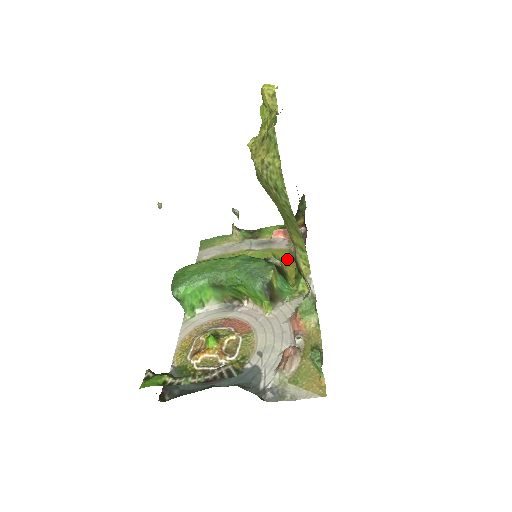
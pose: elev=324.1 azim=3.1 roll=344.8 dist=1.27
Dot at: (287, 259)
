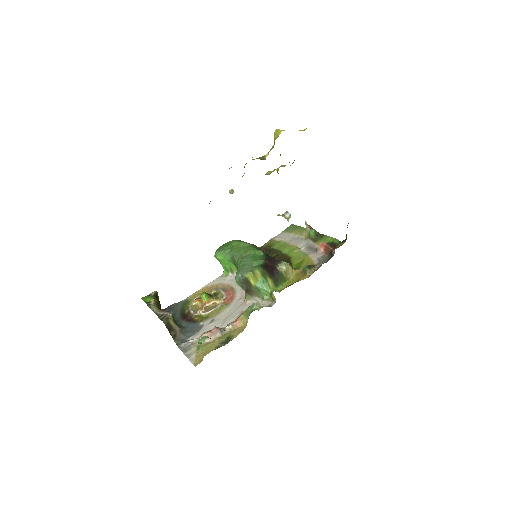
Dot at: (302, 269)
